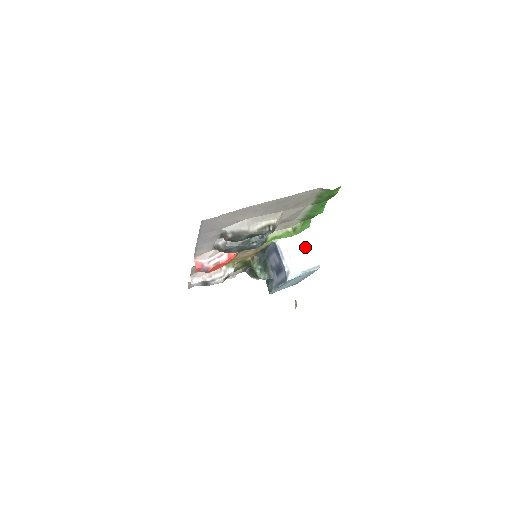
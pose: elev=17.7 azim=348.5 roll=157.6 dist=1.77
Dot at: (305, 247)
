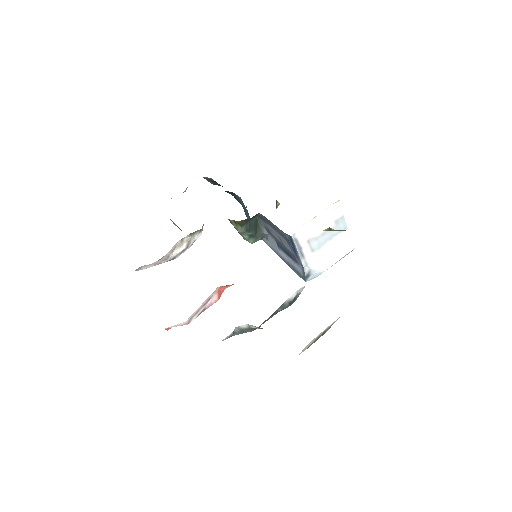
Dot at: (337, 227)
